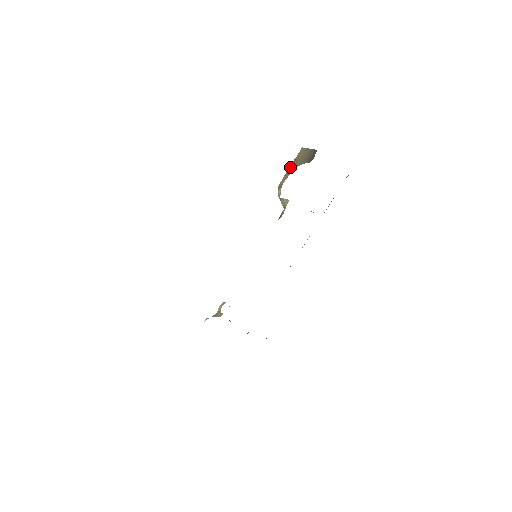
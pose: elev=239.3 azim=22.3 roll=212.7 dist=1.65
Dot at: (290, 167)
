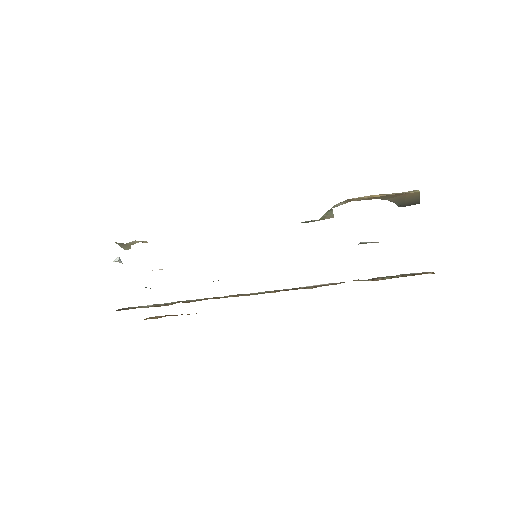
Dot at: (384, 195)
